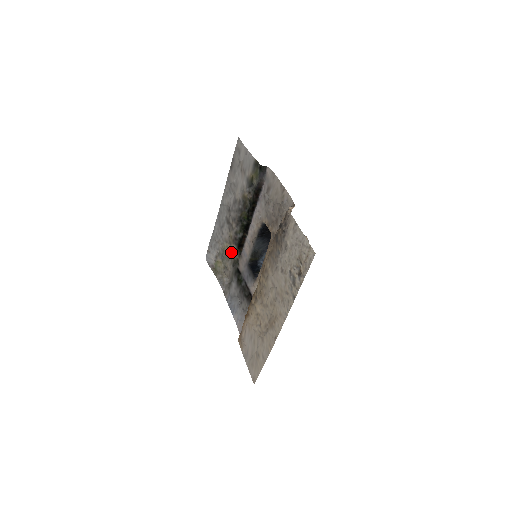
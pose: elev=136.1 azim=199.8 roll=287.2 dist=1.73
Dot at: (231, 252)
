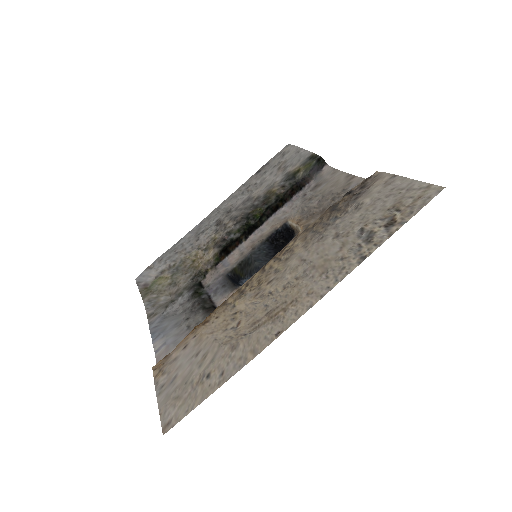
Dot at: (200, 261)
